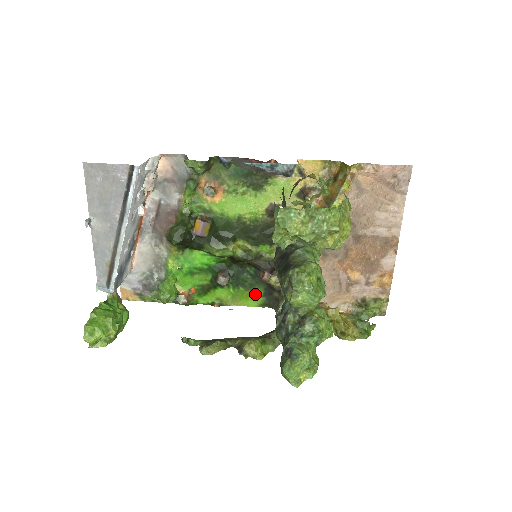
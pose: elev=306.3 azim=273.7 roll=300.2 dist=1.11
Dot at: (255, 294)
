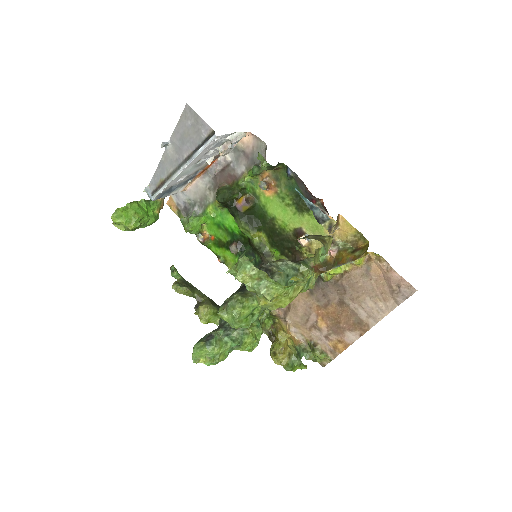
Dot at: occluded
